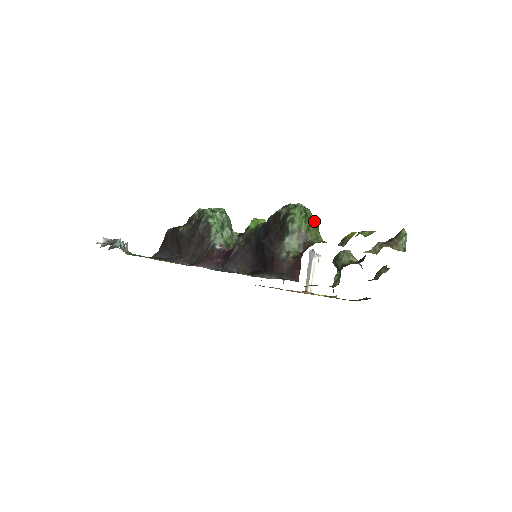
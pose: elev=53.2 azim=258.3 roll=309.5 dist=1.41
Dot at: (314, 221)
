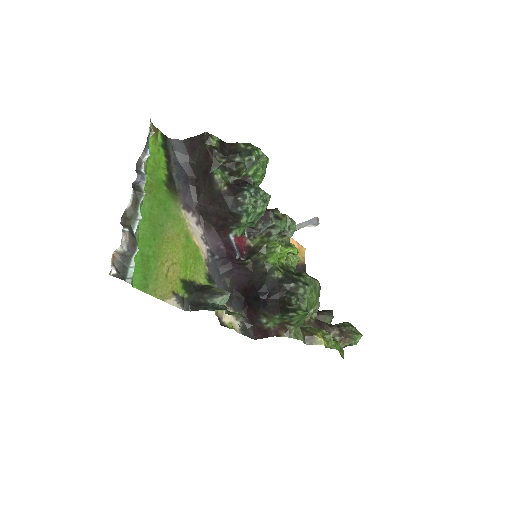
Dot at: occluded
